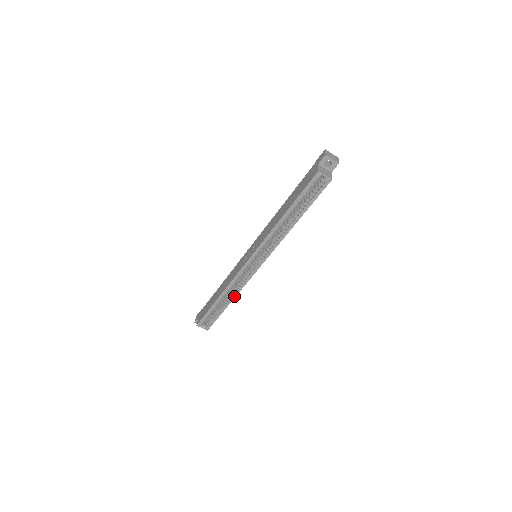
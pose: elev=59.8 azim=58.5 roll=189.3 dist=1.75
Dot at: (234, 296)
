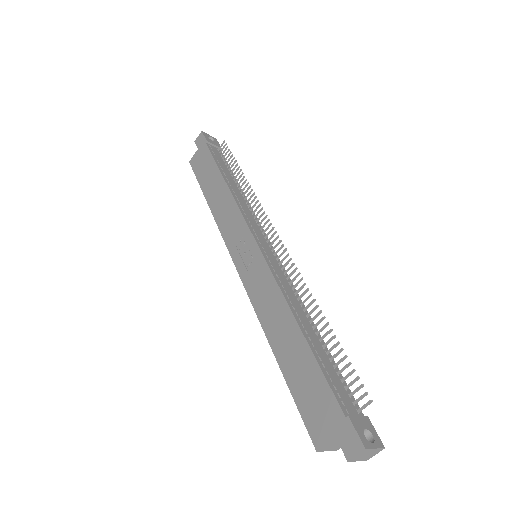
Dot at: occluded
